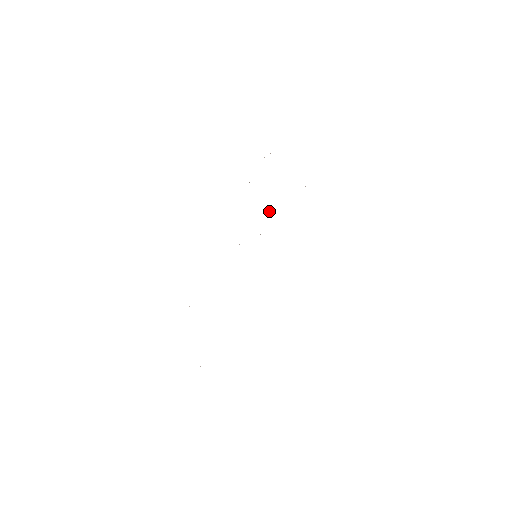
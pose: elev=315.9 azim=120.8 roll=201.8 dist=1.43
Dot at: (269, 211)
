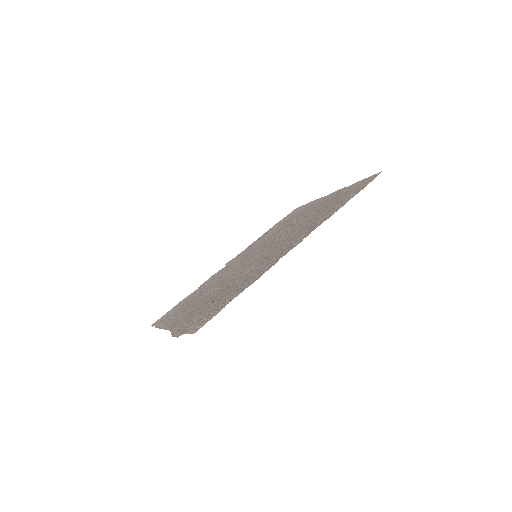
Dot at: (293, 231)
